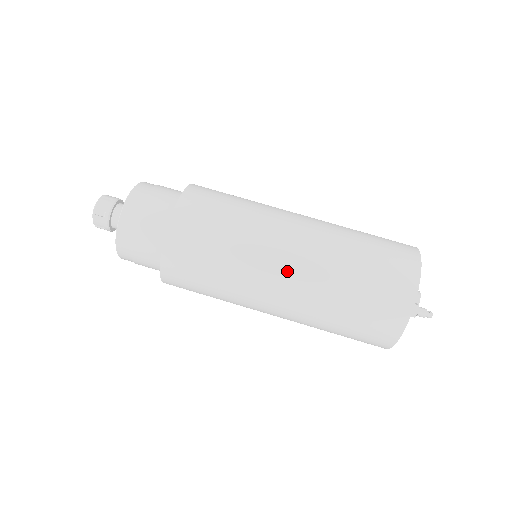
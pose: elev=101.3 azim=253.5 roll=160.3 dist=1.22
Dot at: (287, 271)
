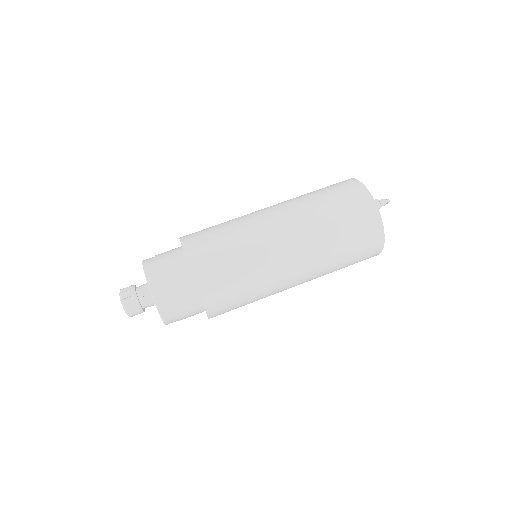
Dot at: (285, 234)
